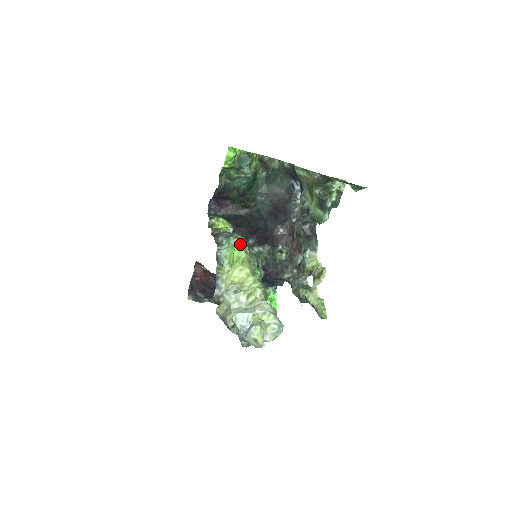
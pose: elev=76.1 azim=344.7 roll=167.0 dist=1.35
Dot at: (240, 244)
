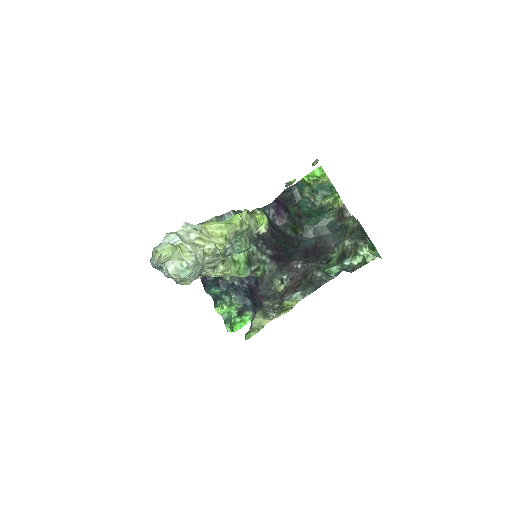
Dot at: (245, 218)
